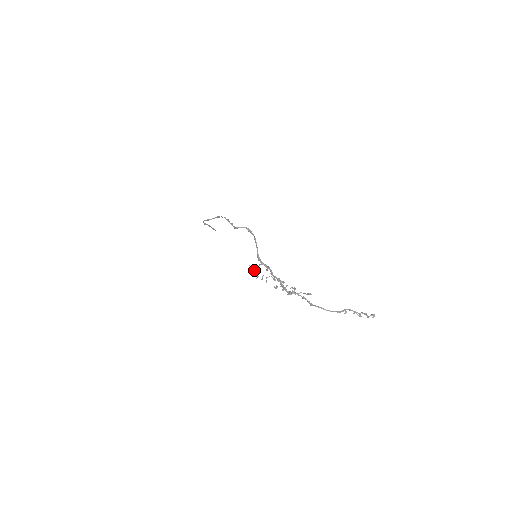
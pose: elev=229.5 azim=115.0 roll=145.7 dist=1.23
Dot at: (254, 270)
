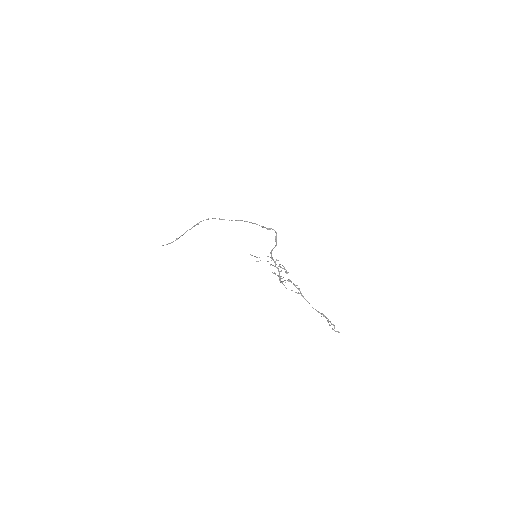
Dot at: (257, 257)
